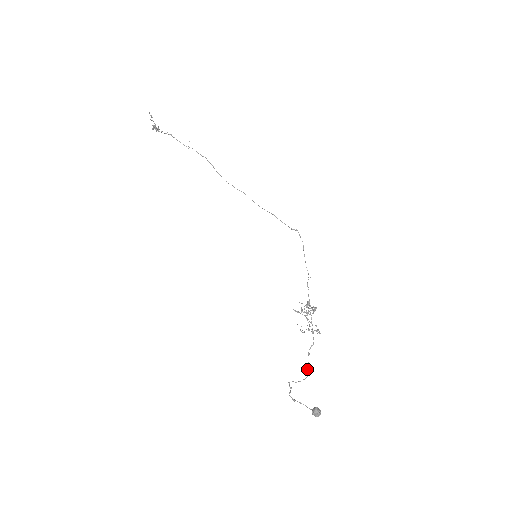
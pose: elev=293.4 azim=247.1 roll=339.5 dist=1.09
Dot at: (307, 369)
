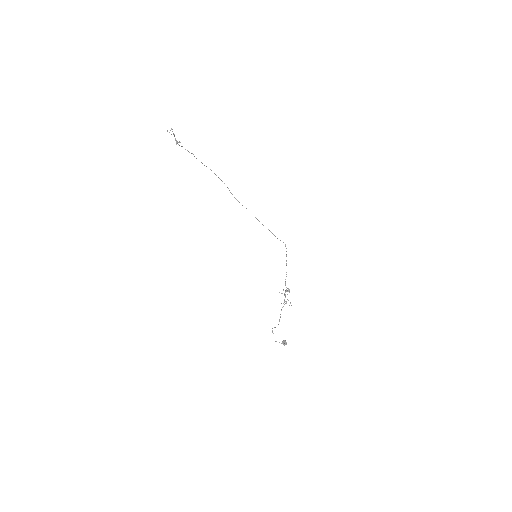
Dot at: occluded
